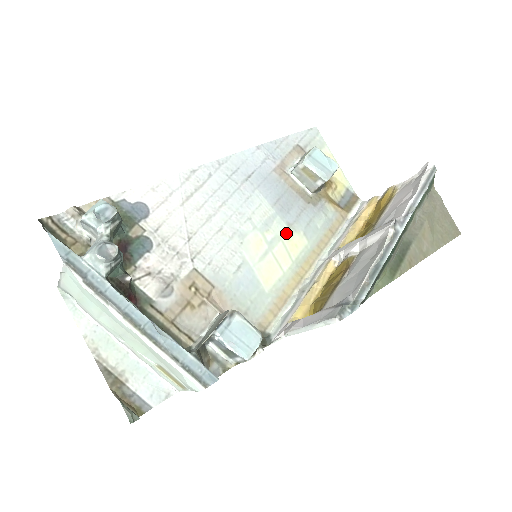
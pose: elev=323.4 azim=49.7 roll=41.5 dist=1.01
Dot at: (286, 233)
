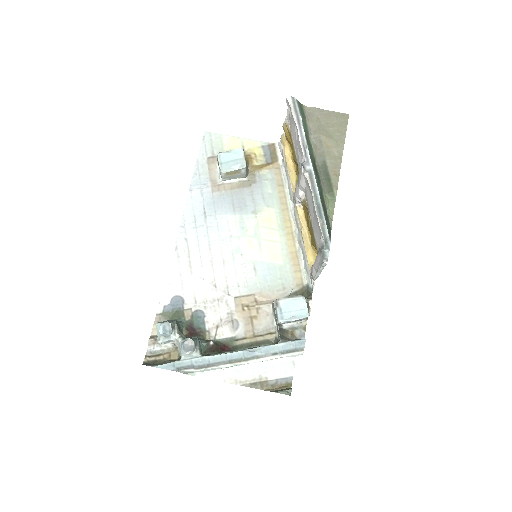
Dot at: (258, 219)
